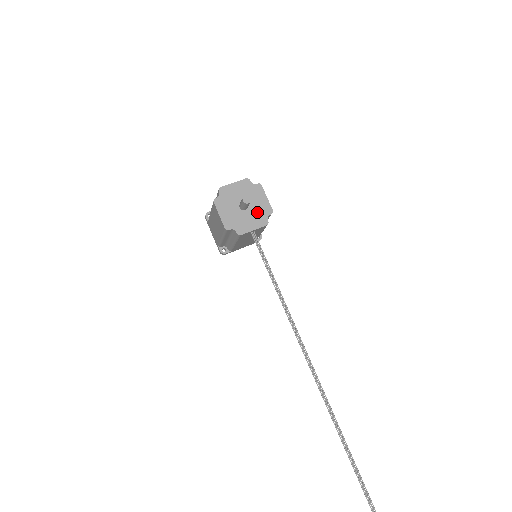
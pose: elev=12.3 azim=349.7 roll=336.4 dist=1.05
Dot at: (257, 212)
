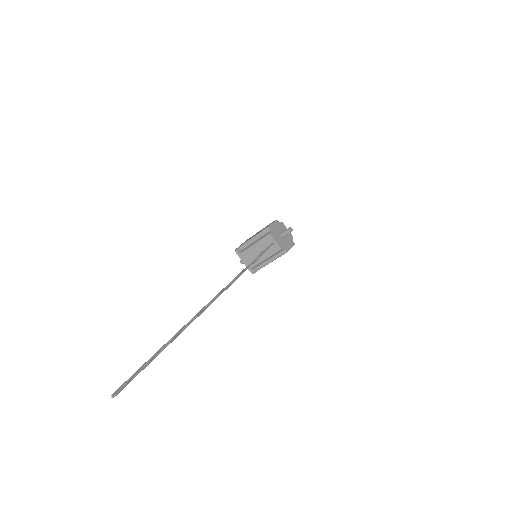
Dot at: (283, 243)
